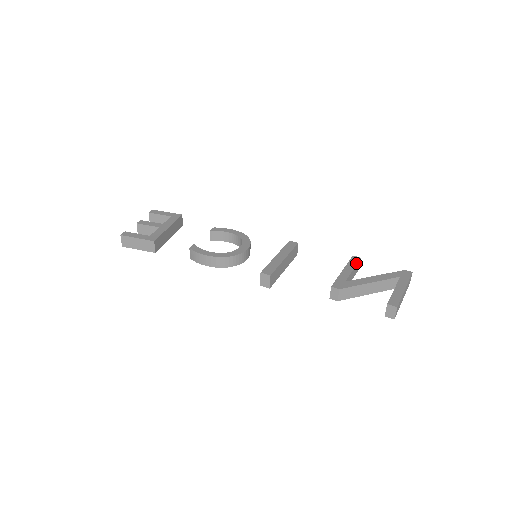
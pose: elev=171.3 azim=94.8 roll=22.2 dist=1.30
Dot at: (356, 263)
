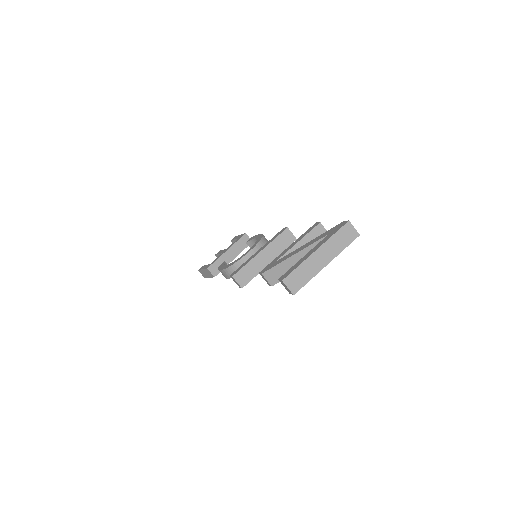
Dot at: (308, 232)
